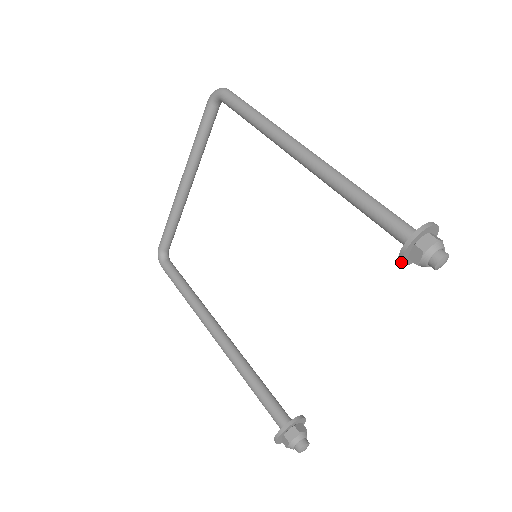
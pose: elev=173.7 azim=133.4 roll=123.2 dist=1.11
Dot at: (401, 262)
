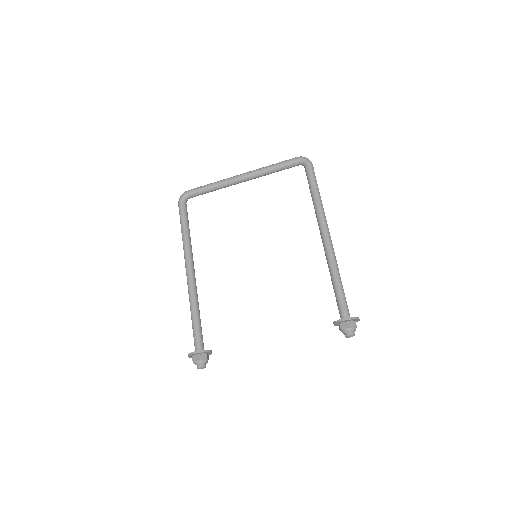
Dot at: (336, 323)
